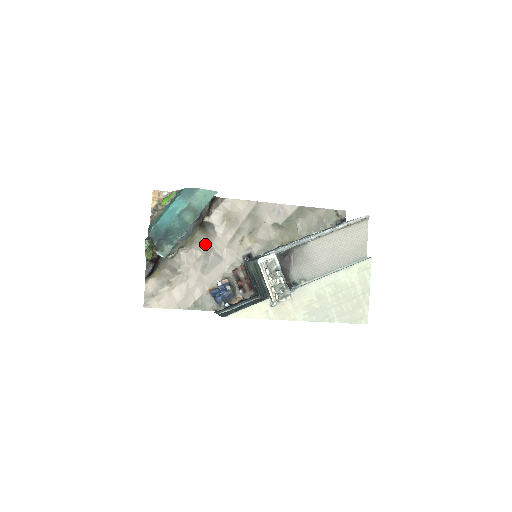
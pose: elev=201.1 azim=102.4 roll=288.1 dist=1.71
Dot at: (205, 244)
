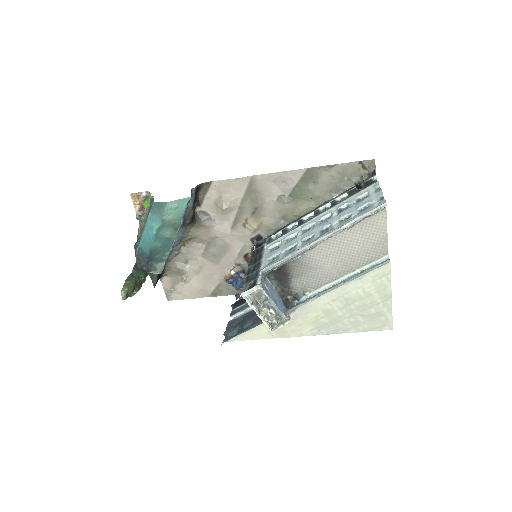
Dot at: (205, 237)
